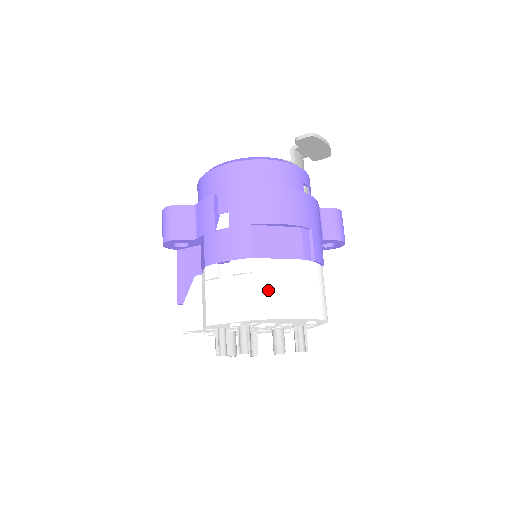
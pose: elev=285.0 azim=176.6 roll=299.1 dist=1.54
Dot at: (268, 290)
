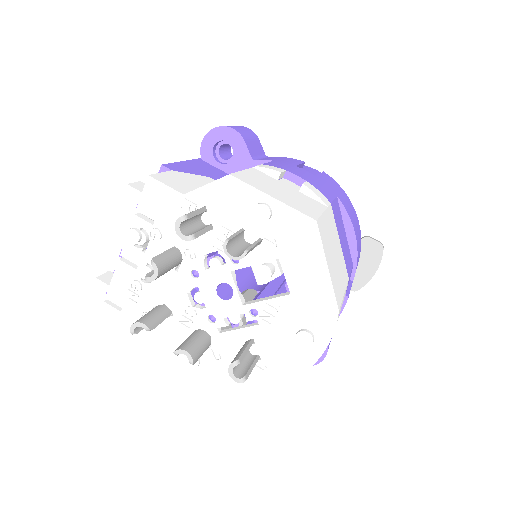
Dot at: (329, 233)
